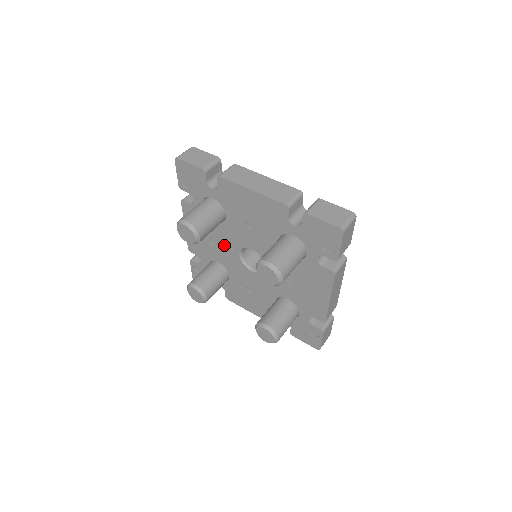
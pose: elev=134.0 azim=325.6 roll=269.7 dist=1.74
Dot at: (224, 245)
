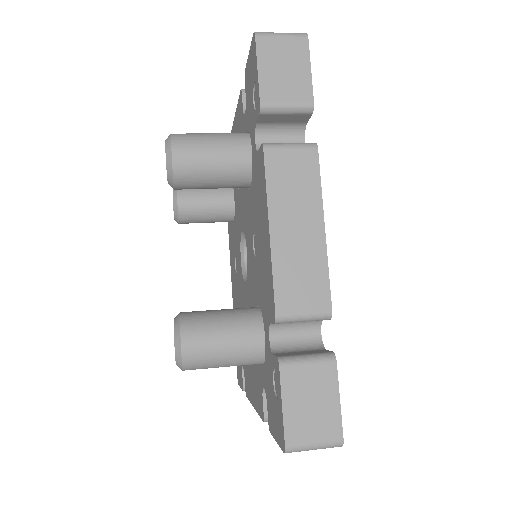
Dot at: occluded
